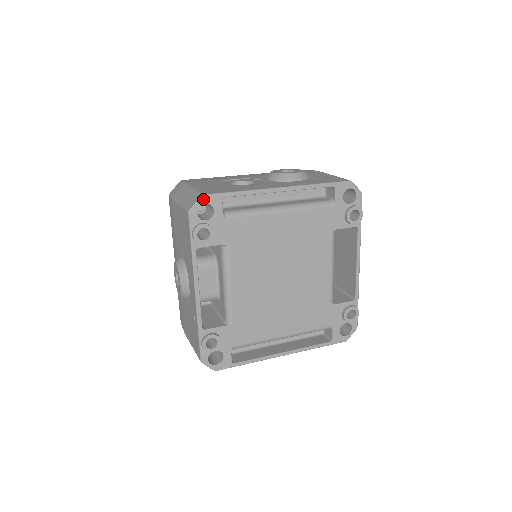
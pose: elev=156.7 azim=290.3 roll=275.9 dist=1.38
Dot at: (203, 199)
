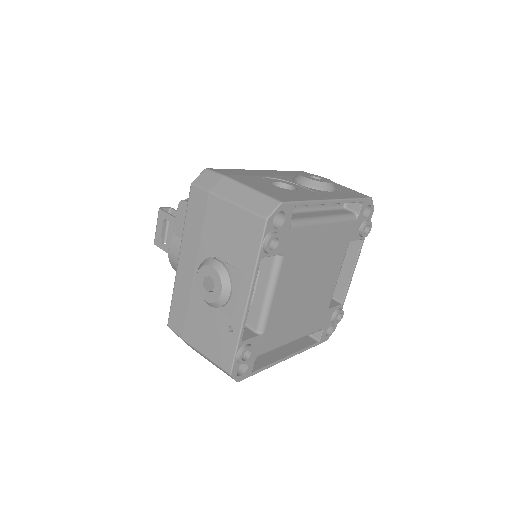
Dot at: (281, 207)
